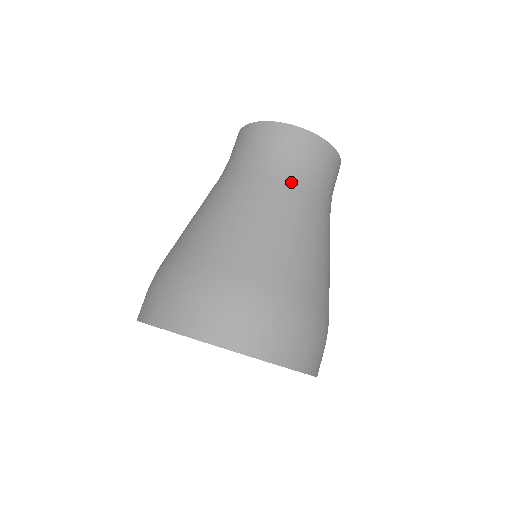
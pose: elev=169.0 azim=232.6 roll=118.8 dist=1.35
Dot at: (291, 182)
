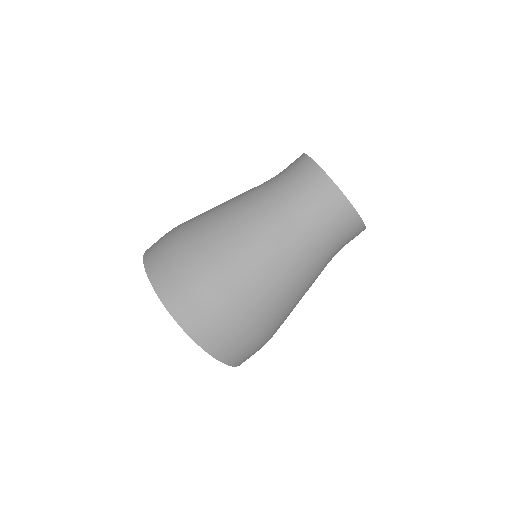
Dot at: (305, 233)
